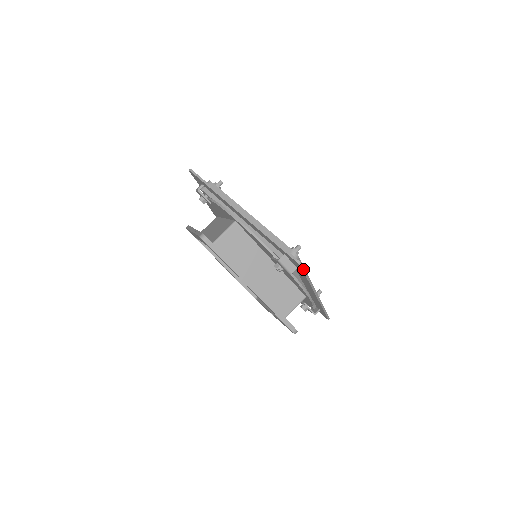
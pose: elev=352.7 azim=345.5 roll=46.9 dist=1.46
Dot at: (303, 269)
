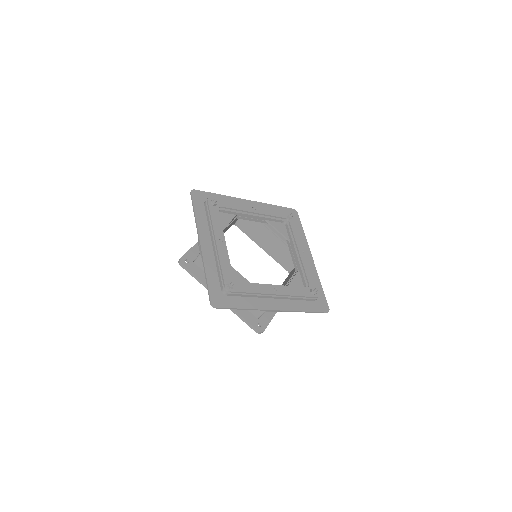
Dot at: (221, 308)
